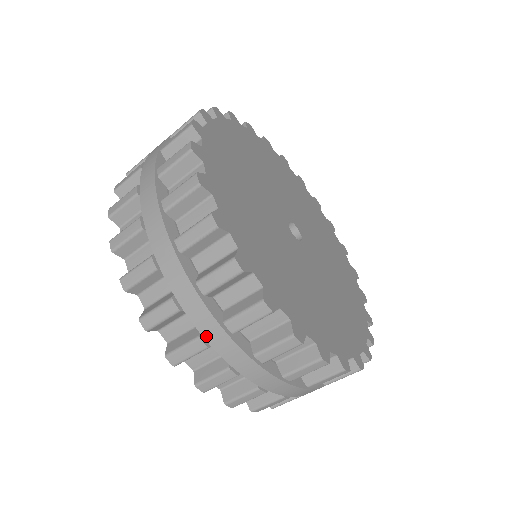
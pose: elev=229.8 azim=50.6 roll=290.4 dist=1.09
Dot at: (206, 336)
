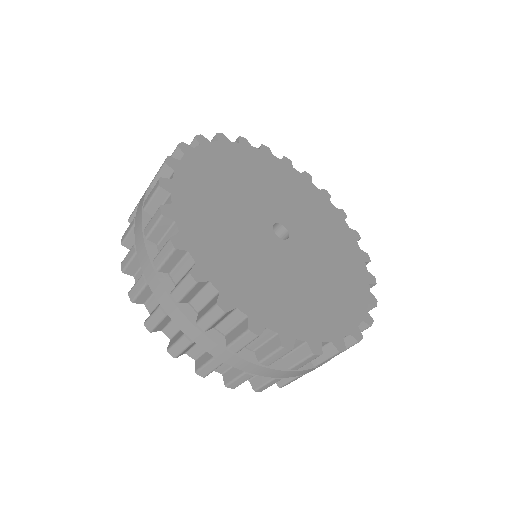
Dot at: occluded
